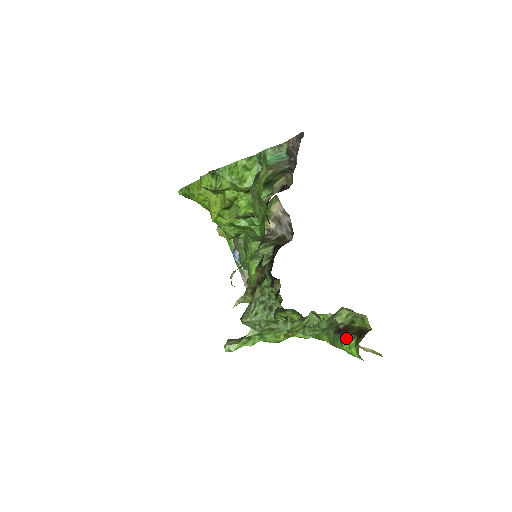
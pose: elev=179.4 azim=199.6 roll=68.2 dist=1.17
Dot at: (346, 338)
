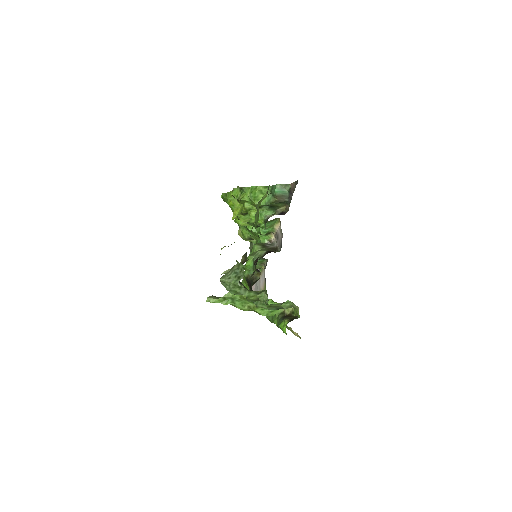
Dot at: (284, 320)
